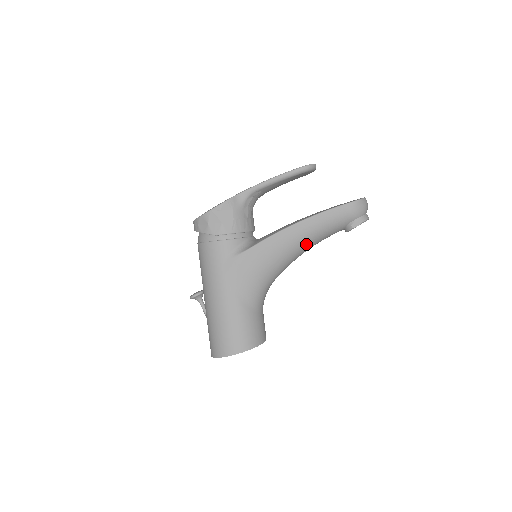
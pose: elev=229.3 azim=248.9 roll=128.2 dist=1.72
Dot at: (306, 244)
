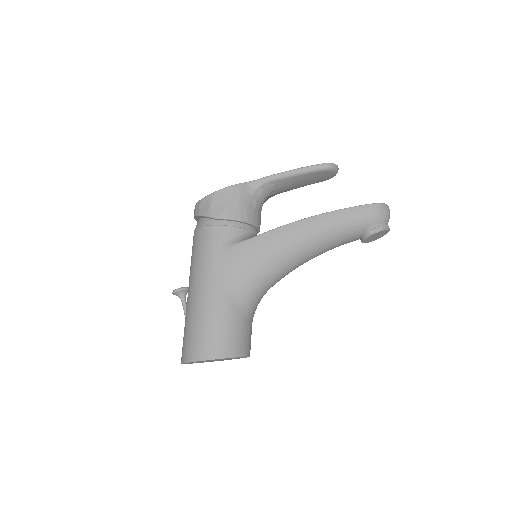
Dot at: (315, 245)
